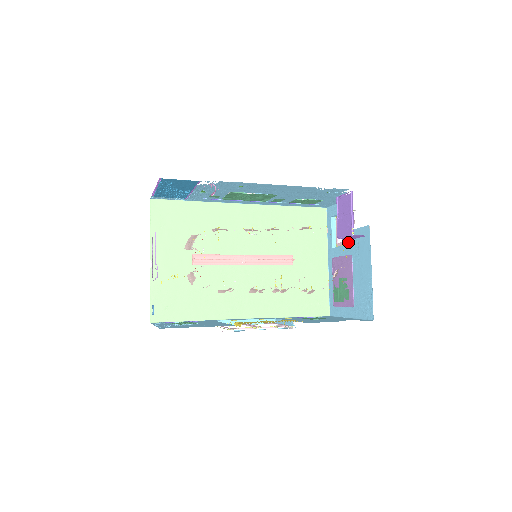
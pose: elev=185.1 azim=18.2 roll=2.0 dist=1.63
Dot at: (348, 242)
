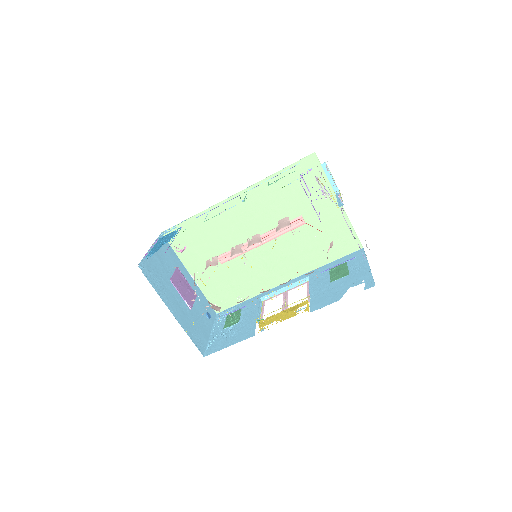
Dot at: occluded
